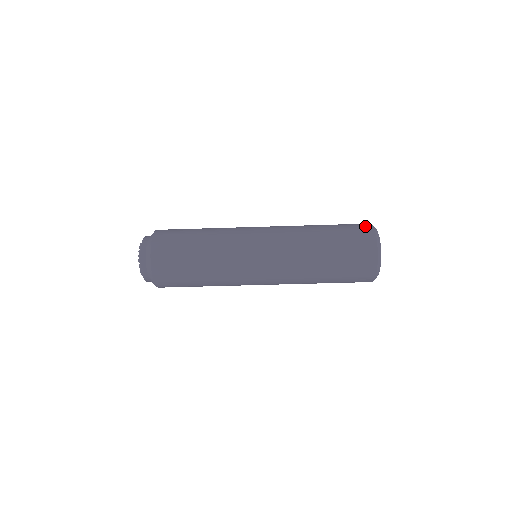
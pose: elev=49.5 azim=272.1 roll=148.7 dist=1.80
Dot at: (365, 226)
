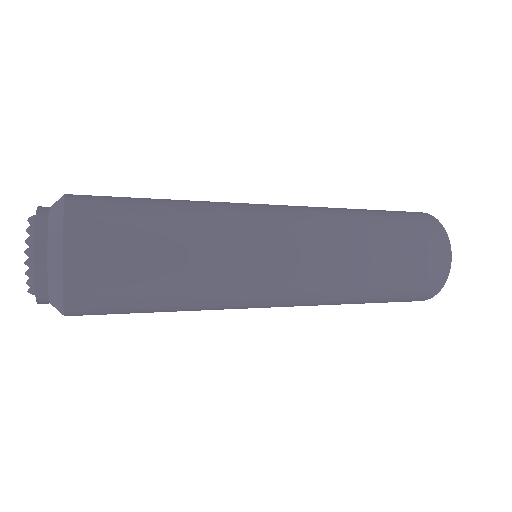
Dot at: (434, 225)
